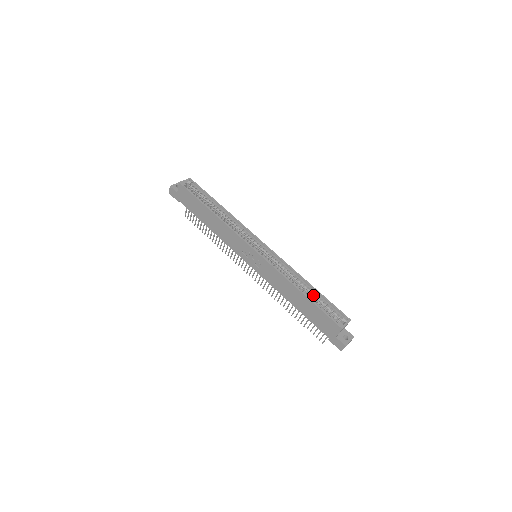
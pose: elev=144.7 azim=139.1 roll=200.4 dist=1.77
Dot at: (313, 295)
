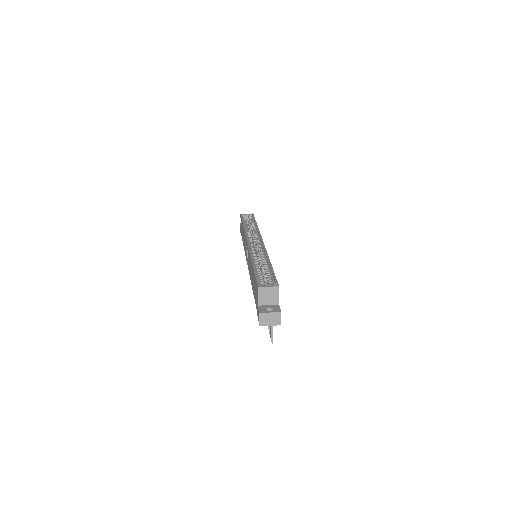
Dot at: occluded
